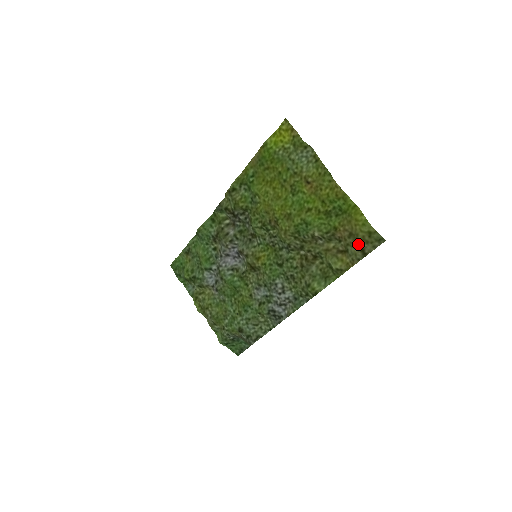
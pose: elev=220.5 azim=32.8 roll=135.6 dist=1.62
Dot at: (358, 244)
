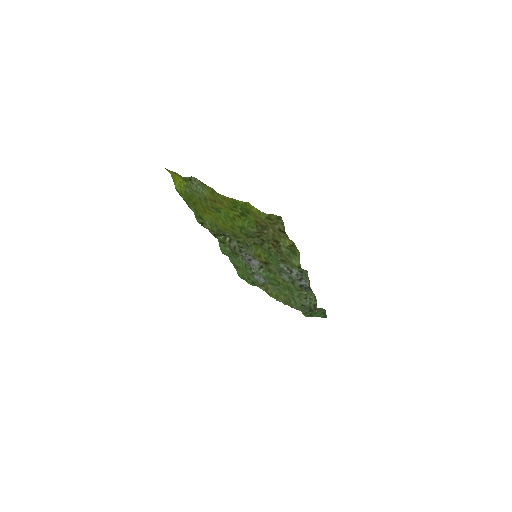
Dot at: (274, 227)
